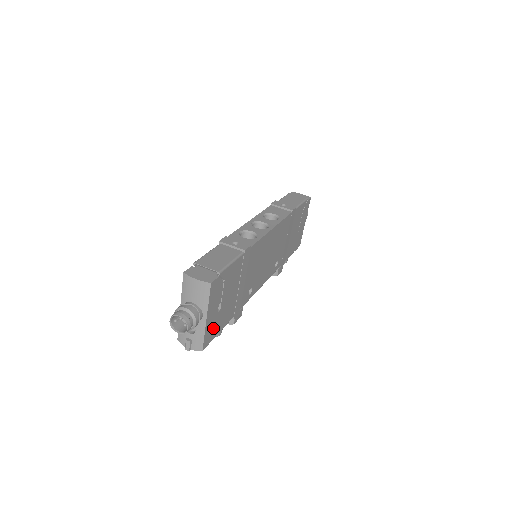
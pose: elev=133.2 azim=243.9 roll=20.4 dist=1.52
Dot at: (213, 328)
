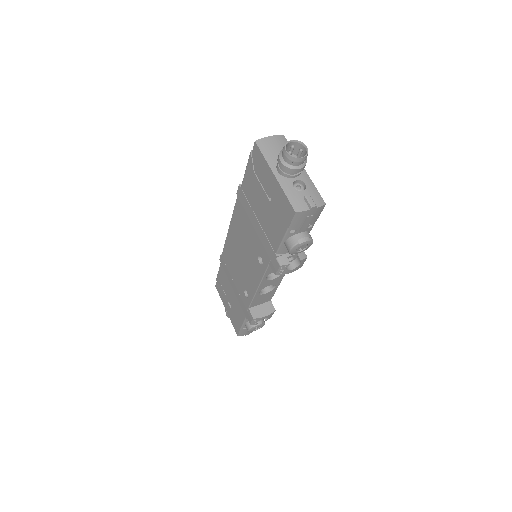
Dot at: occluded
